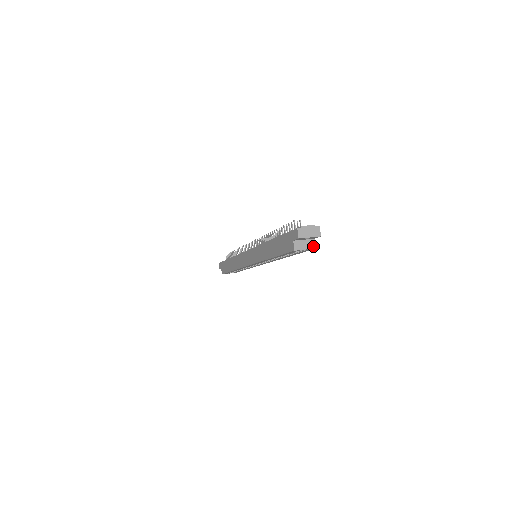
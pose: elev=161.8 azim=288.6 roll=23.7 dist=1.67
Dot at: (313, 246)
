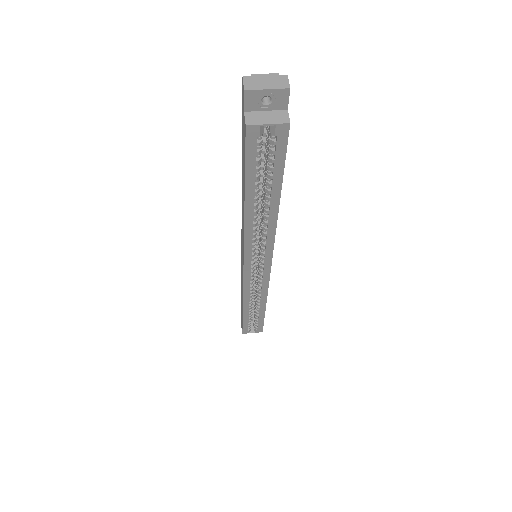
Dot at: (284, 120)
